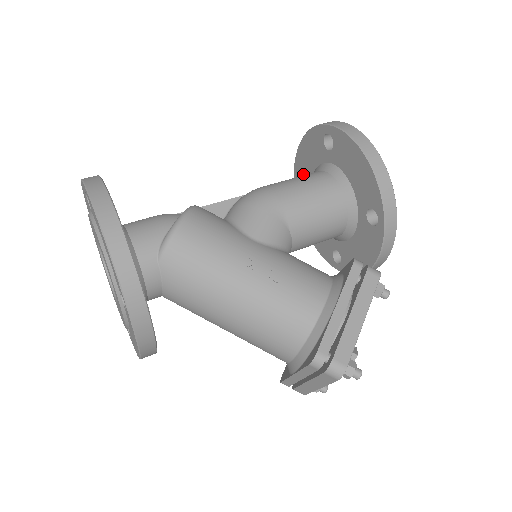
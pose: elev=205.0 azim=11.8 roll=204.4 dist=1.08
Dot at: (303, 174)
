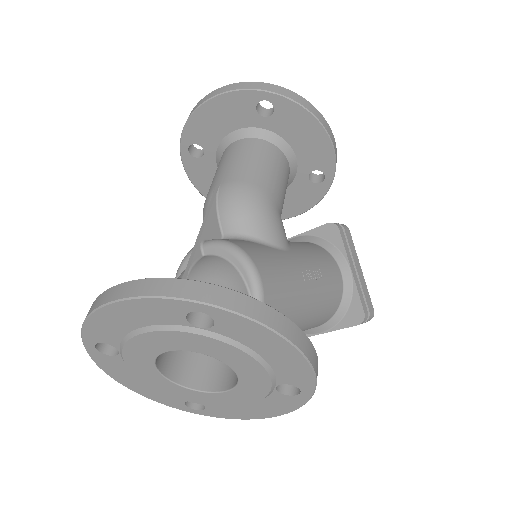
Dot at: (204, 135)
